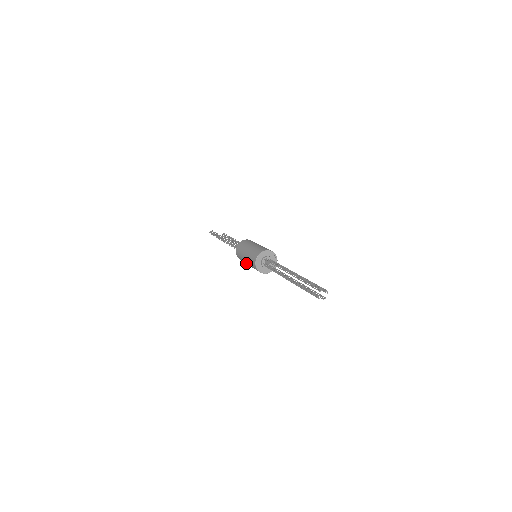
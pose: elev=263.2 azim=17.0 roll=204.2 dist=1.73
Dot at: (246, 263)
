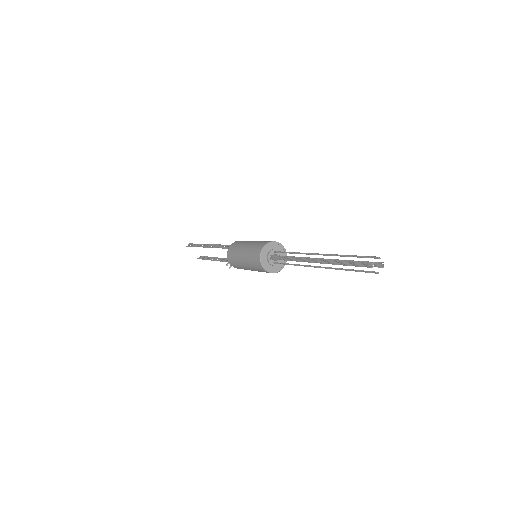
Dot at: (239, 260)
